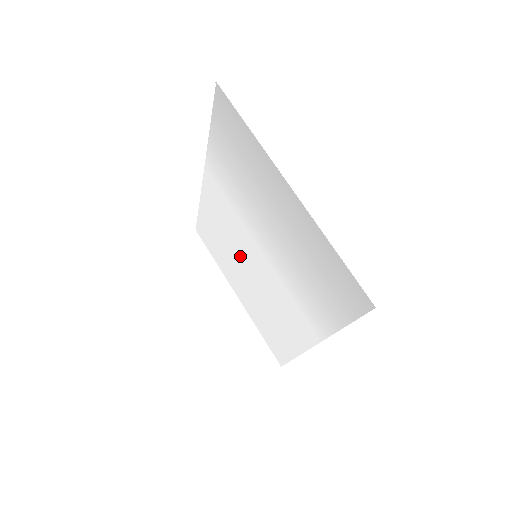
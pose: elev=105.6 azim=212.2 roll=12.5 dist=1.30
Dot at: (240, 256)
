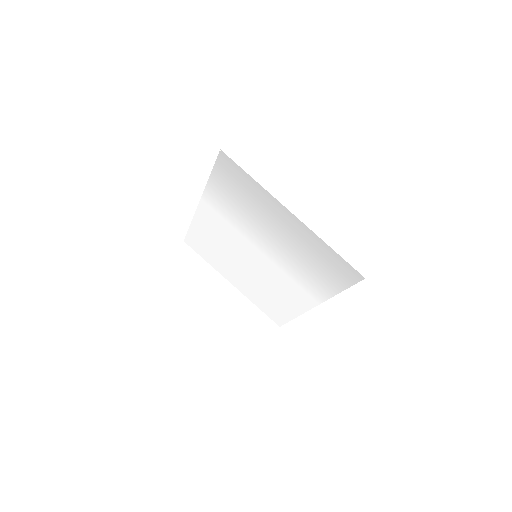
Dot at: (238, 257)
